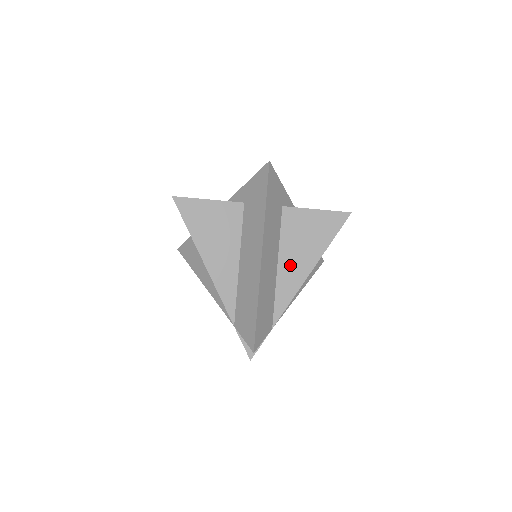
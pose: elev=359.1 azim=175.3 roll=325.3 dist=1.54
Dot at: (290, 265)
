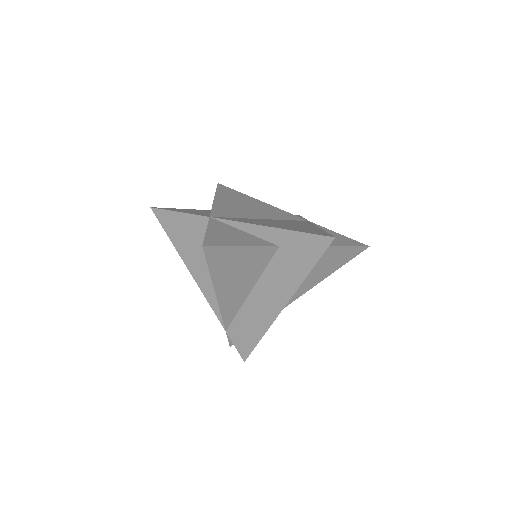
Dot at: occluded
